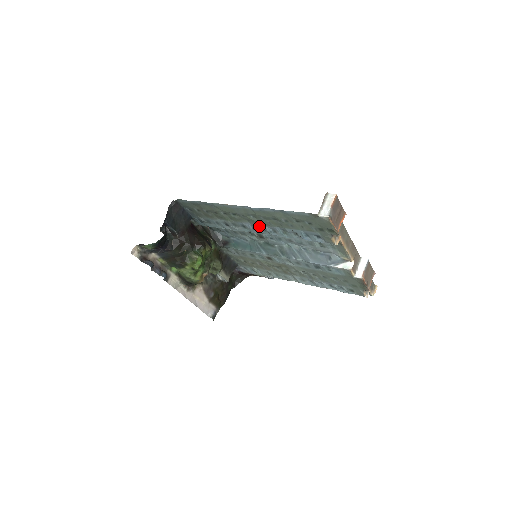
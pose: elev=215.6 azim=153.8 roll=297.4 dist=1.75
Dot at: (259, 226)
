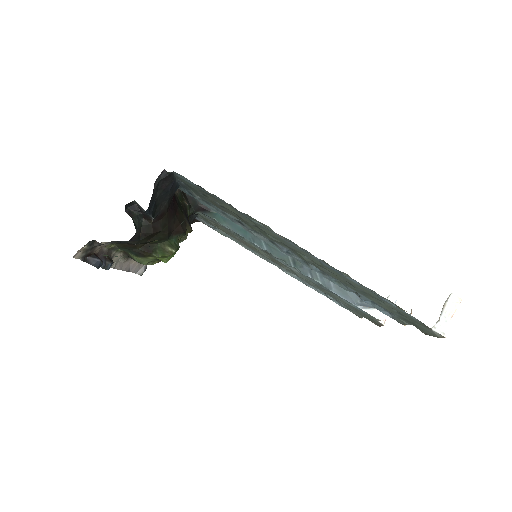
Dot at: (303, 259)
